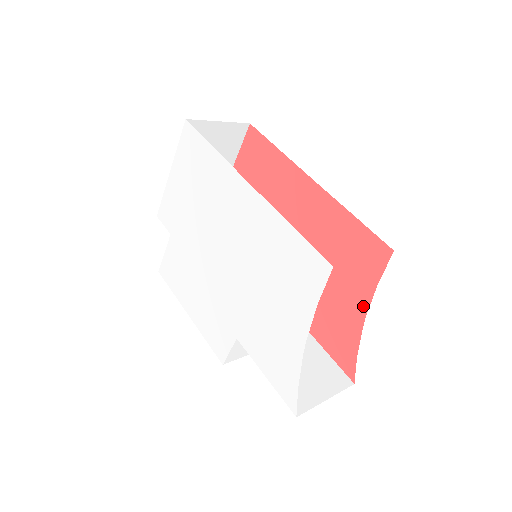
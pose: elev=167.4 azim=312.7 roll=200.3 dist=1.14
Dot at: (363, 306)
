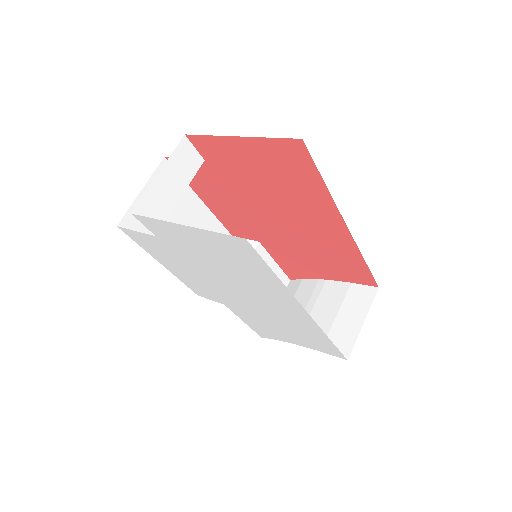
Dot at: (329, 278)
